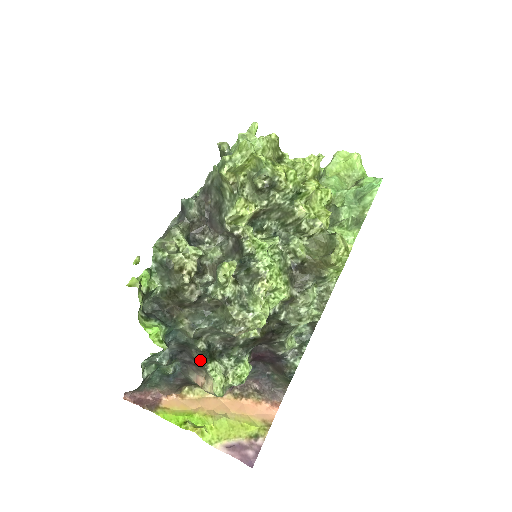
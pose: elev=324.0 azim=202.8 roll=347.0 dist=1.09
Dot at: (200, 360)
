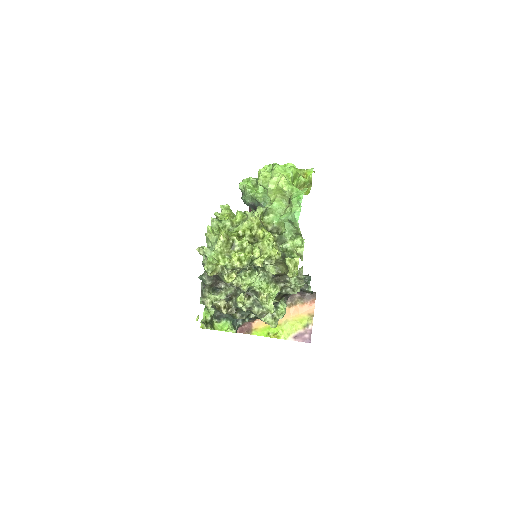
Dot at: (256, 318)
